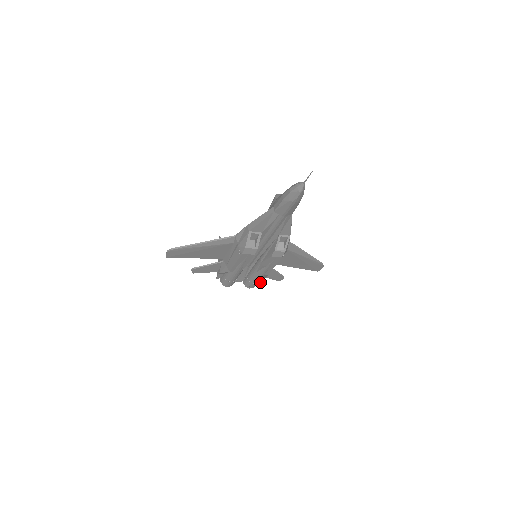
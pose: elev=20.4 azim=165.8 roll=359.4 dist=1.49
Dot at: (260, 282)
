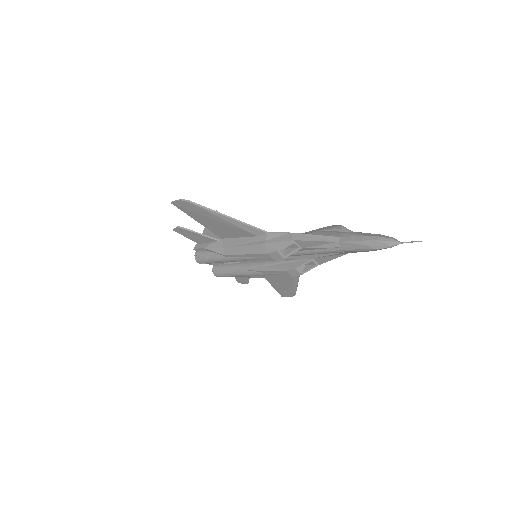
Dot at: occluded
